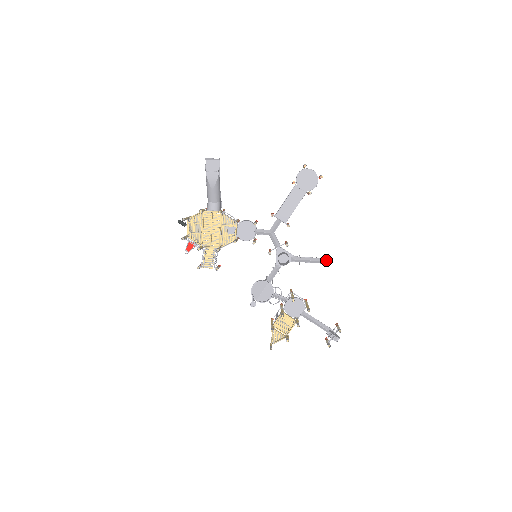
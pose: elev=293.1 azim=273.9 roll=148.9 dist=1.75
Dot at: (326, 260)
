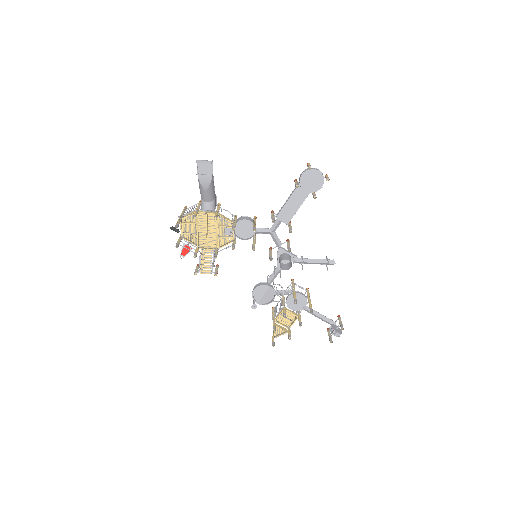
Dot at: (330, 262)
